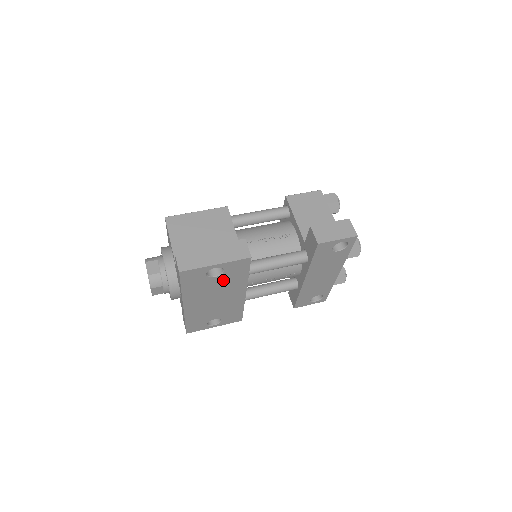
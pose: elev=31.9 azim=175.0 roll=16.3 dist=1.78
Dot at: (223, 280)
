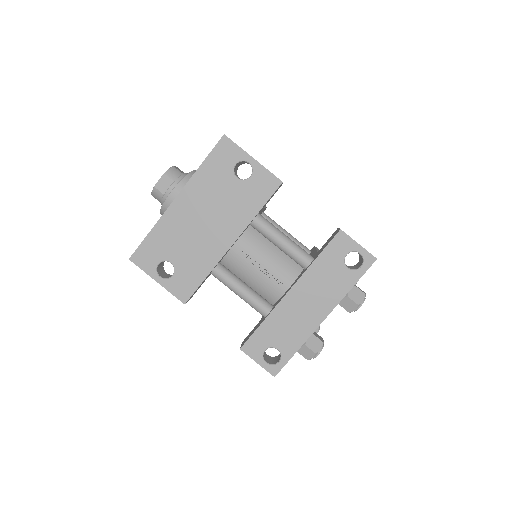
Dot at: (237, 193)
